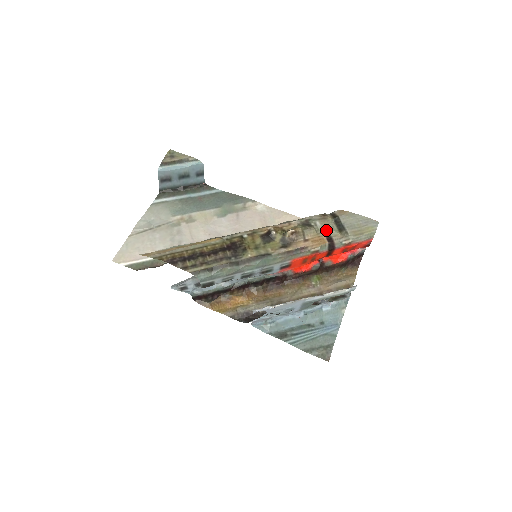
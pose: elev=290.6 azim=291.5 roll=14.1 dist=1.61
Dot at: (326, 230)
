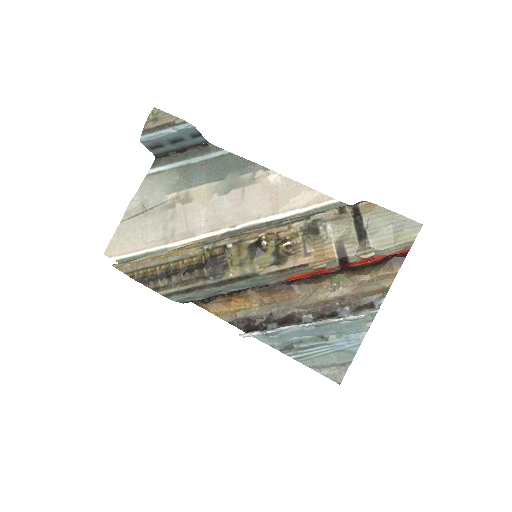
Dot at: (339, 238)
